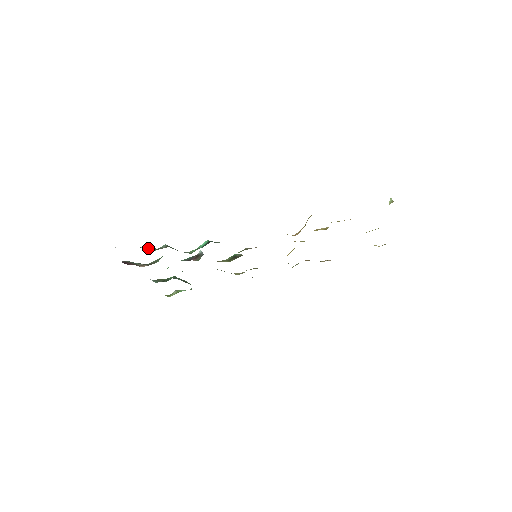
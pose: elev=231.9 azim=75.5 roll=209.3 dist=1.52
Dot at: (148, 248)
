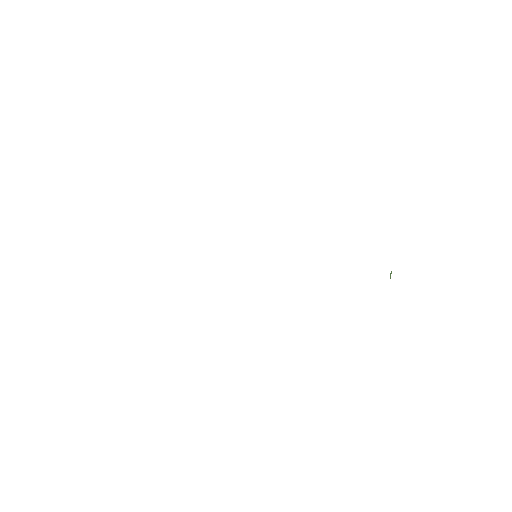
Dot at: occluded
